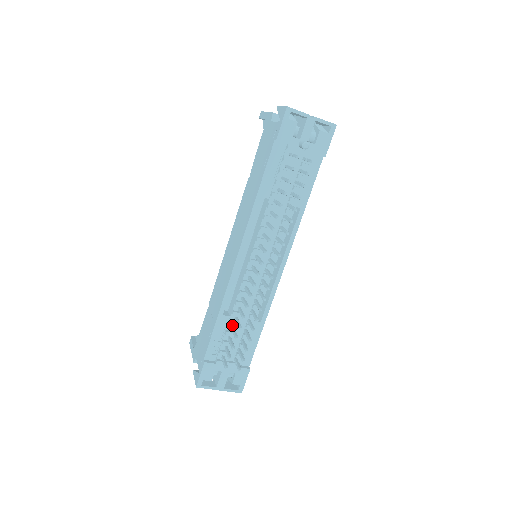
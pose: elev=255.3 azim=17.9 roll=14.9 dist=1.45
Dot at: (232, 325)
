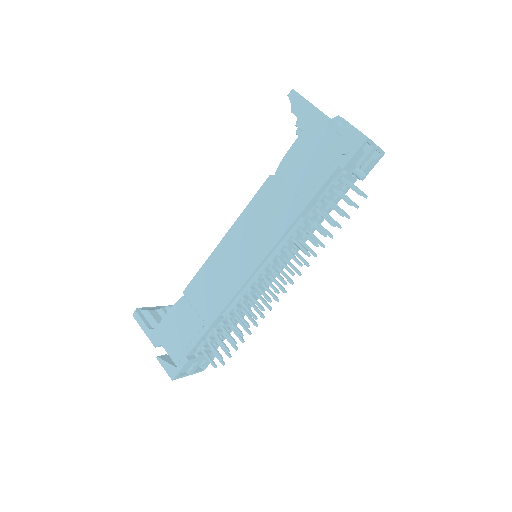
Dot at: occluded
